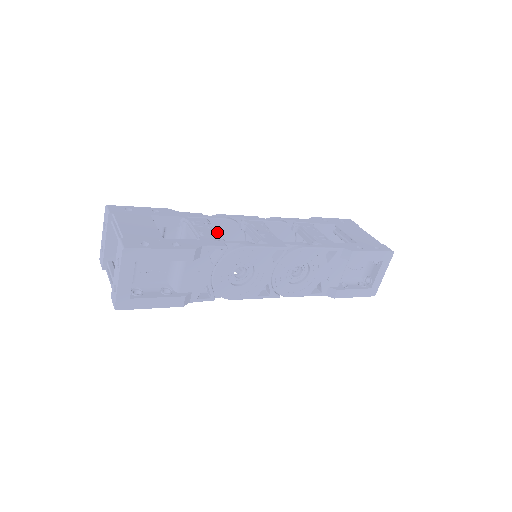
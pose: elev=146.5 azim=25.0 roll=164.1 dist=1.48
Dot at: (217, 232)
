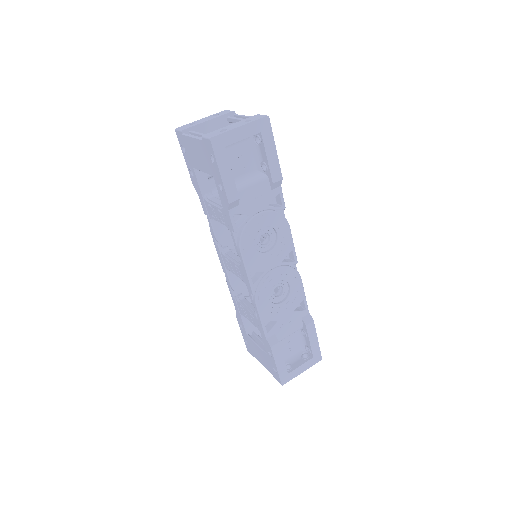
Dot at: occluded
